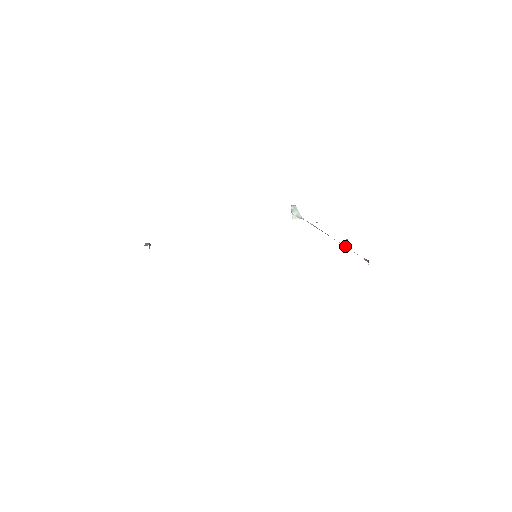
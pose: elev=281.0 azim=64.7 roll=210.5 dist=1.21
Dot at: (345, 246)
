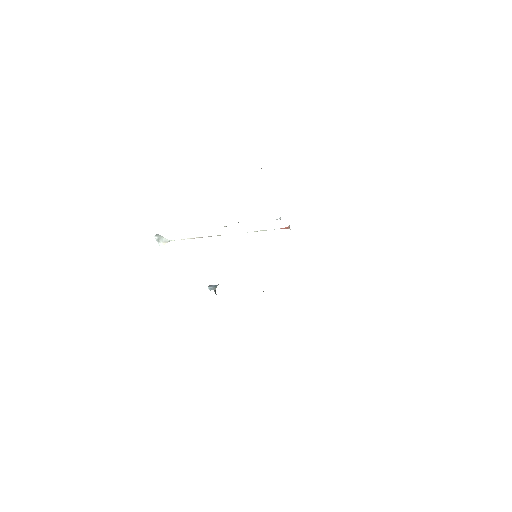
Dot at: occluded
